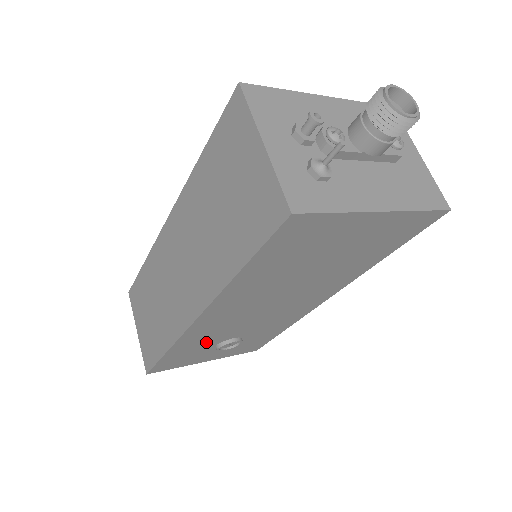
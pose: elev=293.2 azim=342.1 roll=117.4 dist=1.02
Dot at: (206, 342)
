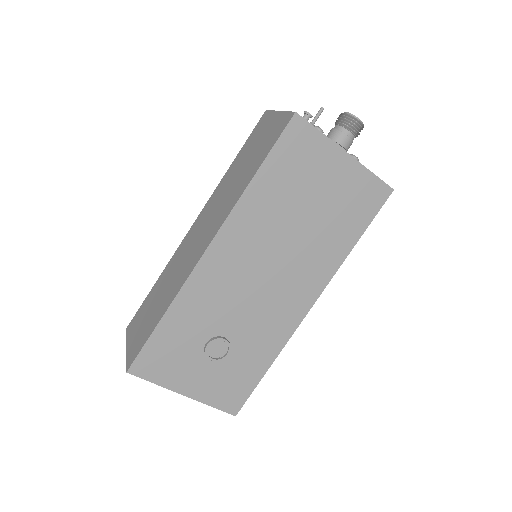
Dot at: (200, 322)
